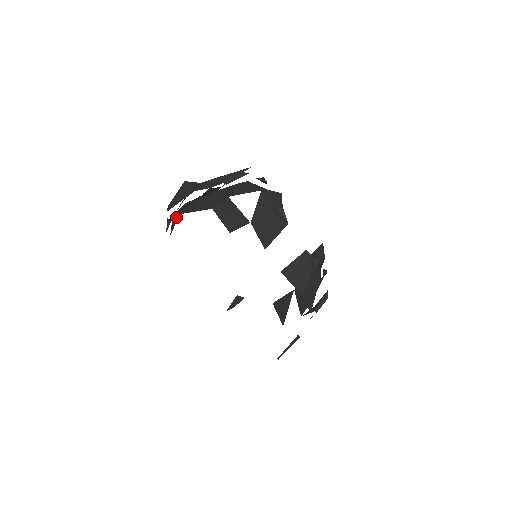
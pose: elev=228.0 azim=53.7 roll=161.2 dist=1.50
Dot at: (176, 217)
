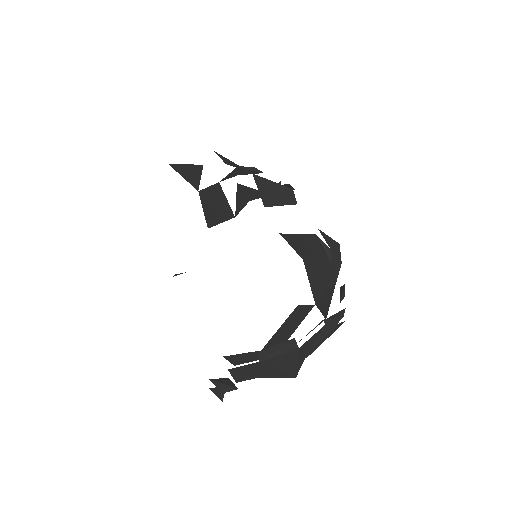
Dot at: (181, 273)
